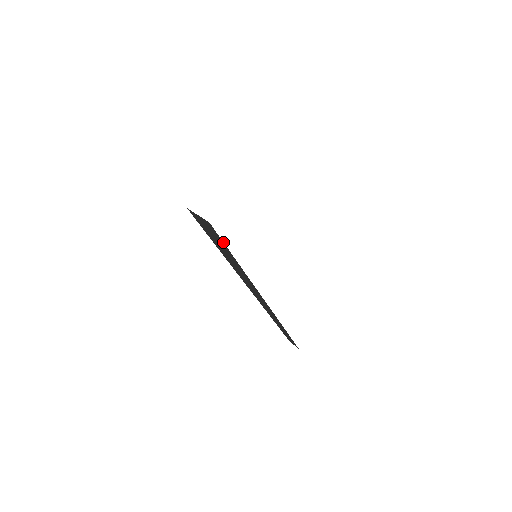
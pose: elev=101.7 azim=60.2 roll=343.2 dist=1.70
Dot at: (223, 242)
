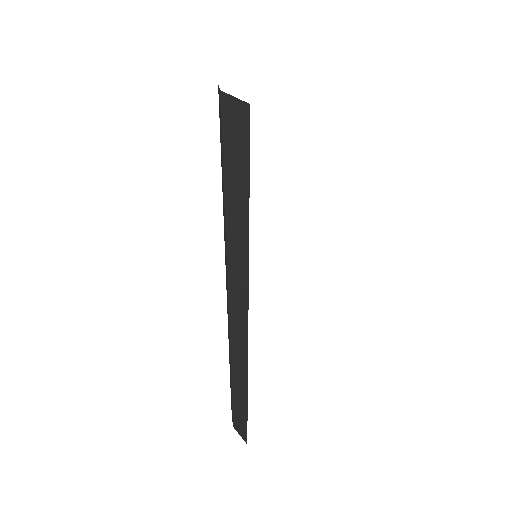
Dot at: (249, 155)
